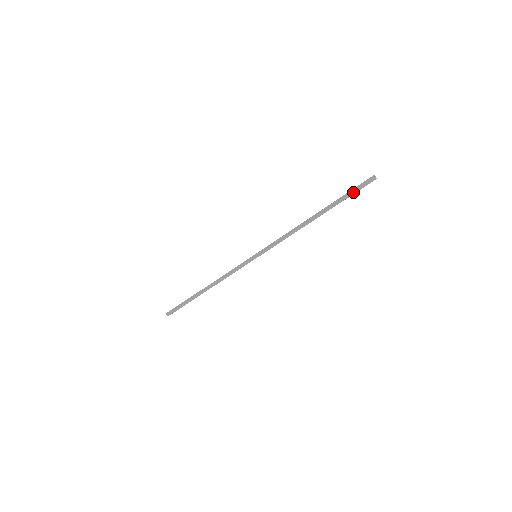
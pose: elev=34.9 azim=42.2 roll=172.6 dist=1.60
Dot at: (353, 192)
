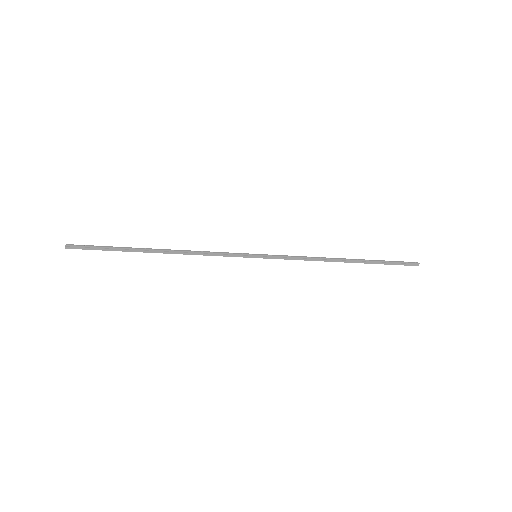
Dot at: (394, 264)
